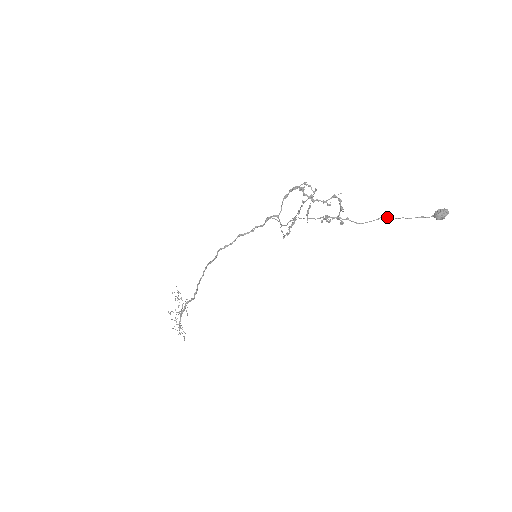
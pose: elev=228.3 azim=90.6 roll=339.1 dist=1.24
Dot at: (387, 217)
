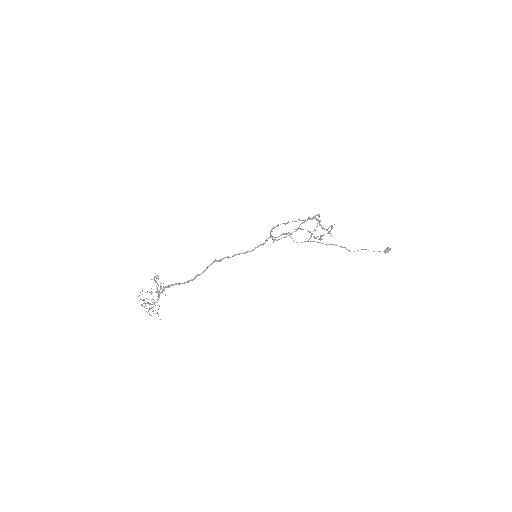
Dot at: occluded
